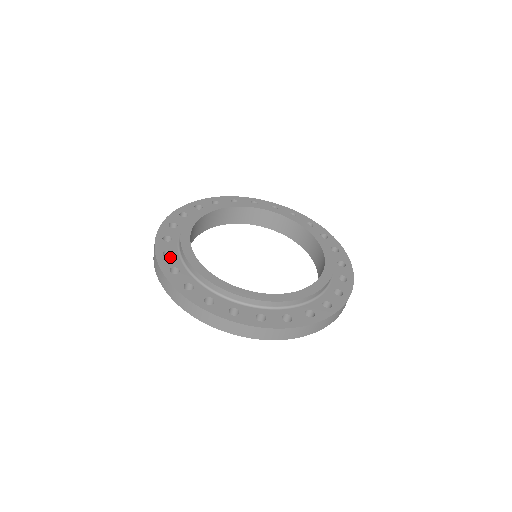
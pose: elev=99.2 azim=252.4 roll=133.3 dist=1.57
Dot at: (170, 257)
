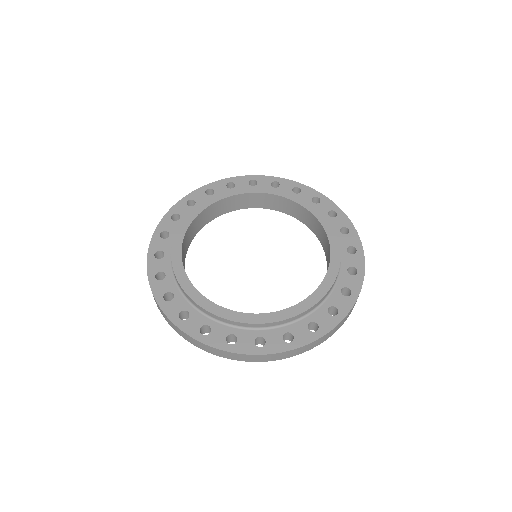
Dot at: (174, 221)
